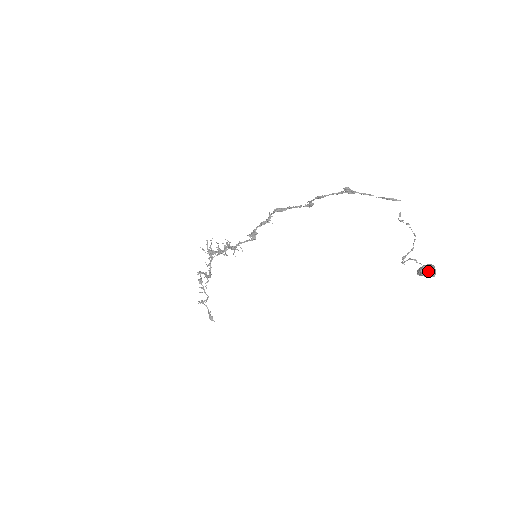
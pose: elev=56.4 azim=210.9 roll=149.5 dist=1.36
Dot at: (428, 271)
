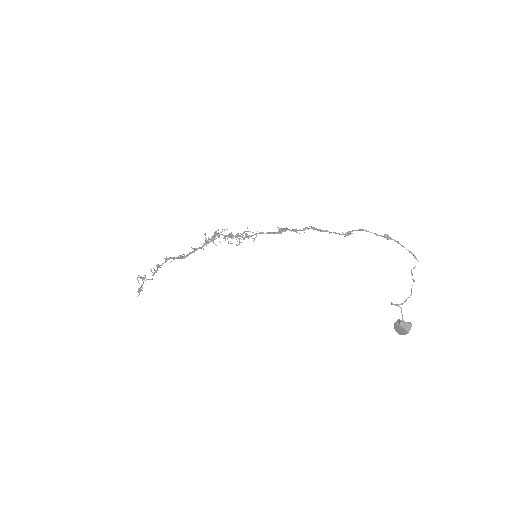
Dot at: (407, 322)
